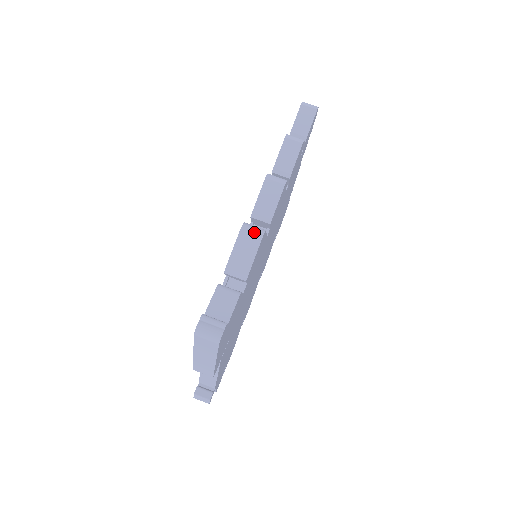
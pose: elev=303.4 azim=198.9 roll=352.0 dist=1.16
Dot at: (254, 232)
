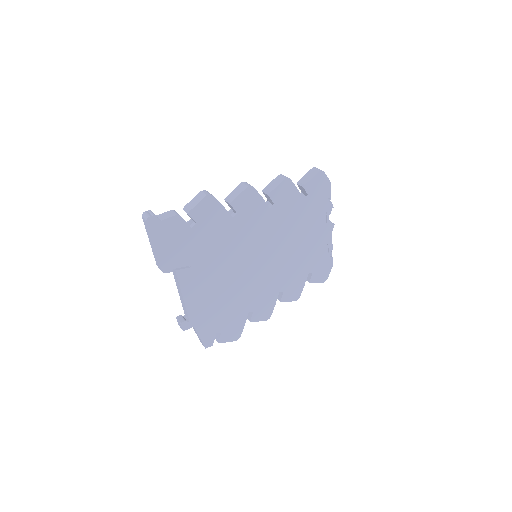
Dot at: (205, 193)
